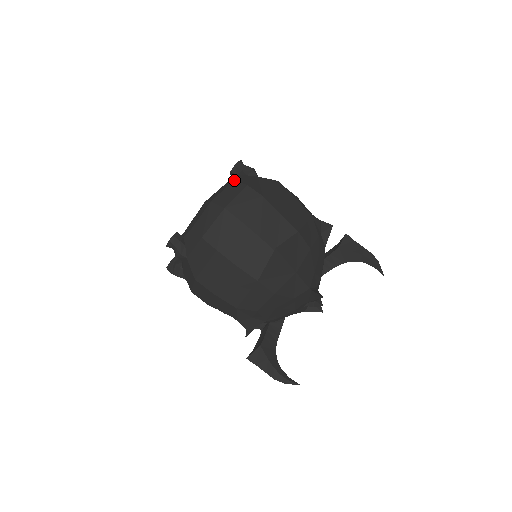
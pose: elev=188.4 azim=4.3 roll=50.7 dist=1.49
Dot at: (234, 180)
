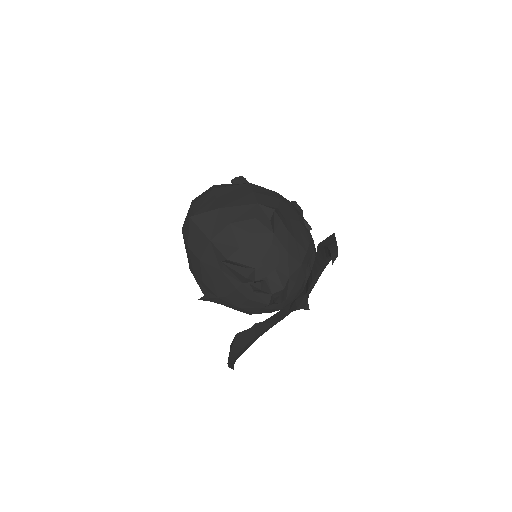
Dot at: occluded
